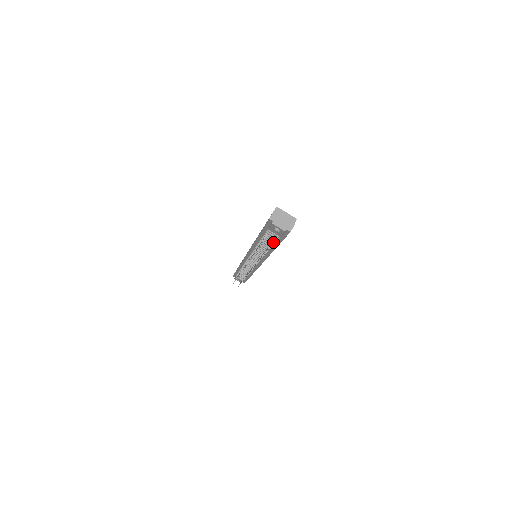
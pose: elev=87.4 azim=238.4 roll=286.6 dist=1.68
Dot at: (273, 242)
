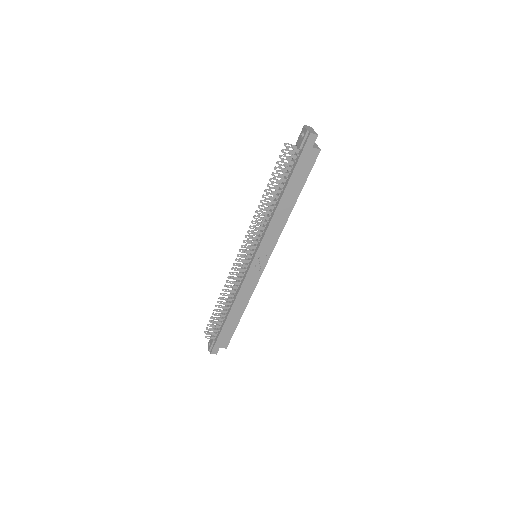
Dot at: (291, 154)
